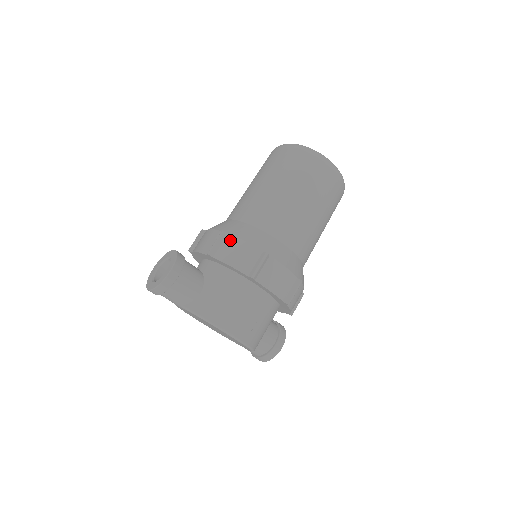
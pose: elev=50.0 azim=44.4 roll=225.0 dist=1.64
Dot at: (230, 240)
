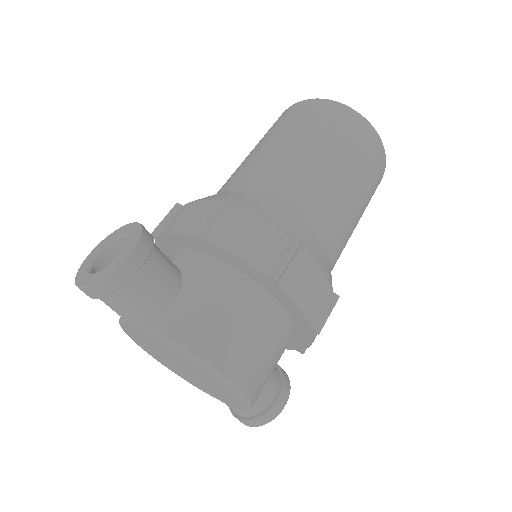
Dot at: (235, 215)
